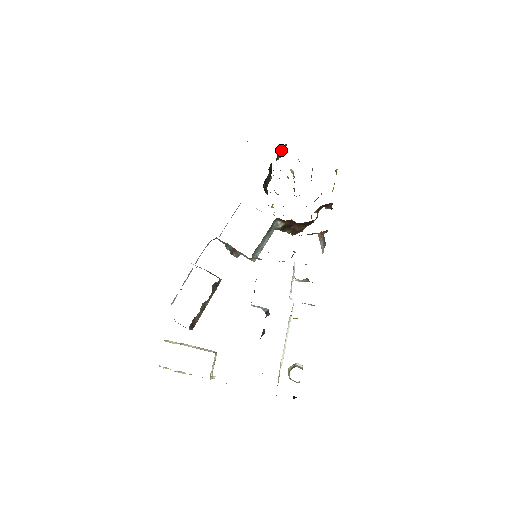
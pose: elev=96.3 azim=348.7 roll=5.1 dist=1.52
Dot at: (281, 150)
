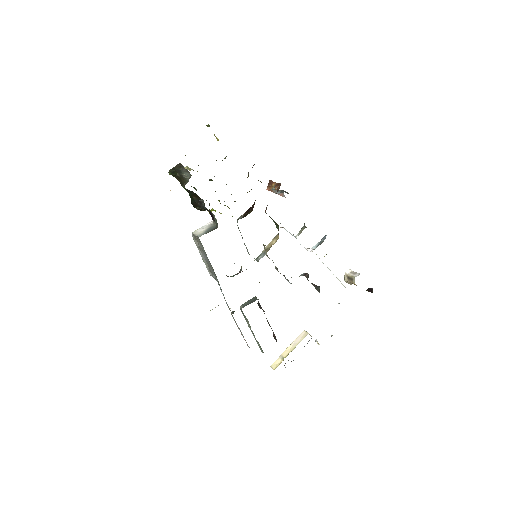
Dot at: (178, 171)
